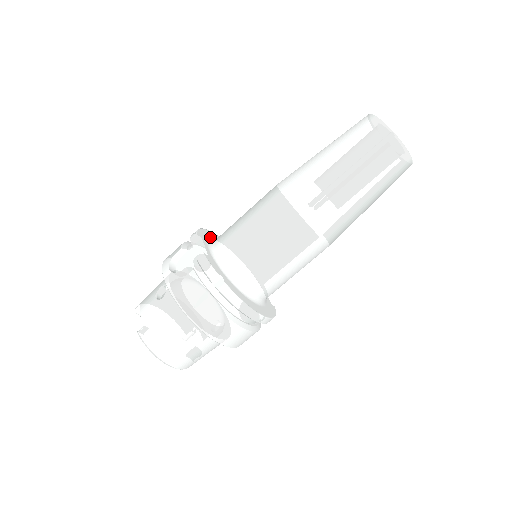
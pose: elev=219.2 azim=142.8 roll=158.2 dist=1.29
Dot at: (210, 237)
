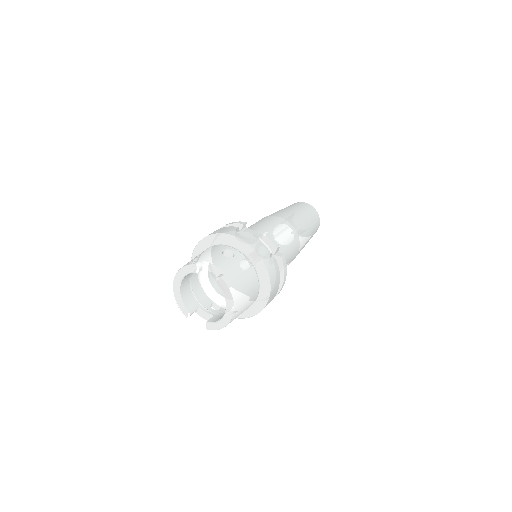
Dot at: occluded
